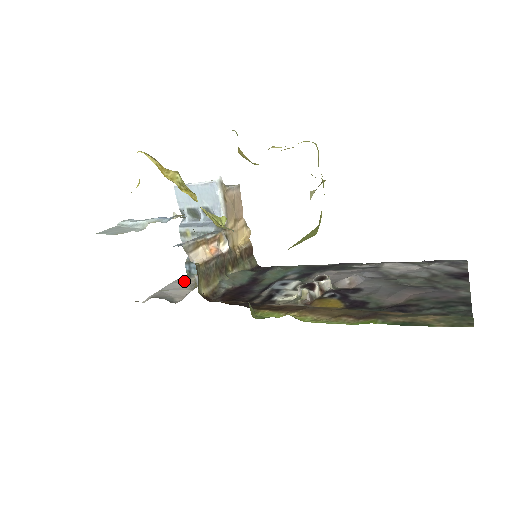
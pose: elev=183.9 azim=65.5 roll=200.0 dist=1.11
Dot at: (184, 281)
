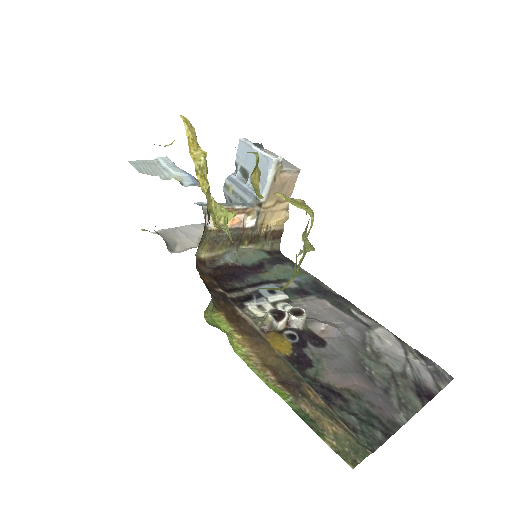
Dot at: (203, 230)
